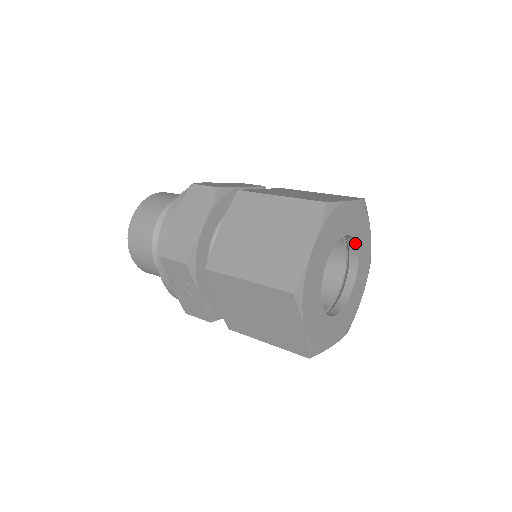
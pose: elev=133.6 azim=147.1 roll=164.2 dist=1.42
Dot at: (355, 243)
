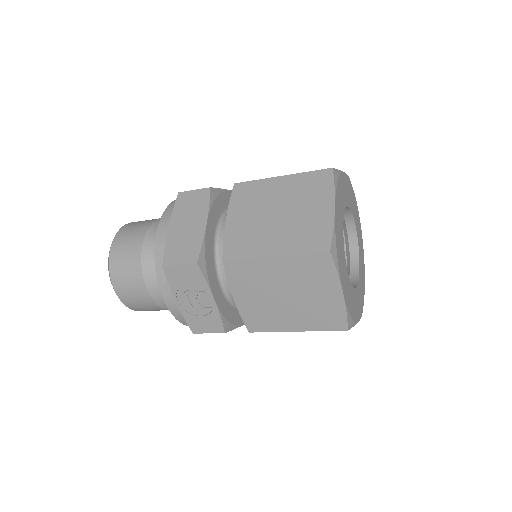
Dot at: (353, 218)
